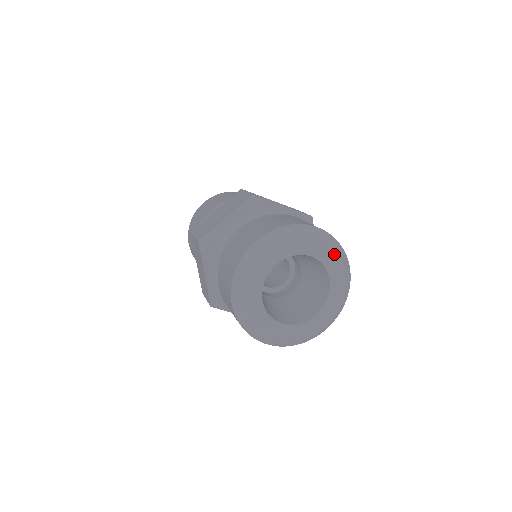
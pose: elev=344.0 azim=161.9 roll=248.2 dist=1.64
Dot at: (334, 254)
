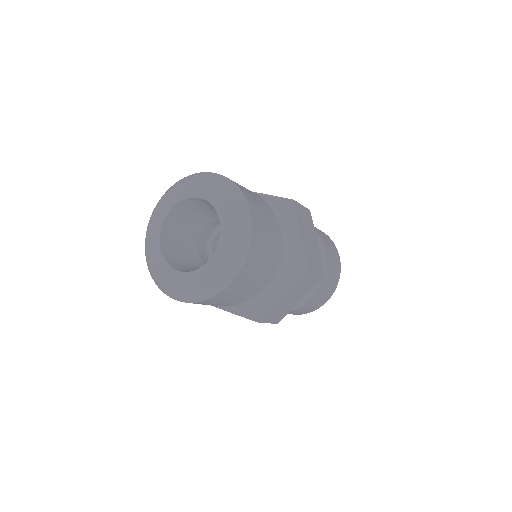
Dot at: (222, 192)
